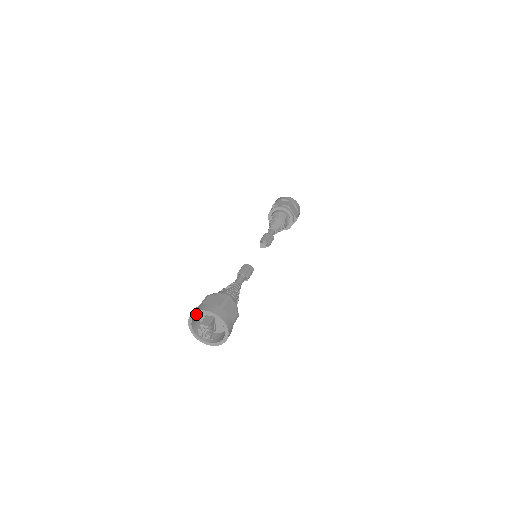
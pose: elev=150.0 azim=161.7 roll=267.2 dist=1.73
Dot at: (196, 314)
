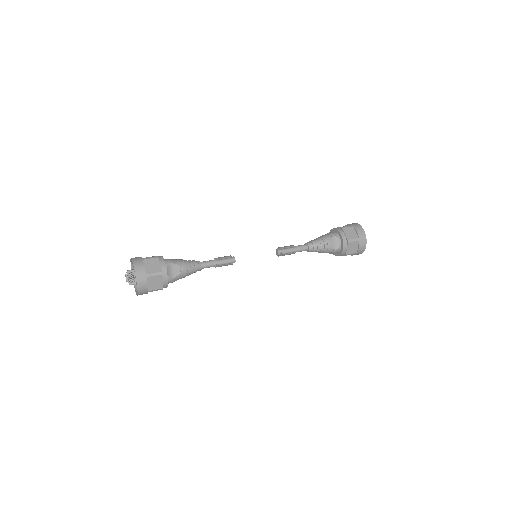
Dot at: (131, 263)
